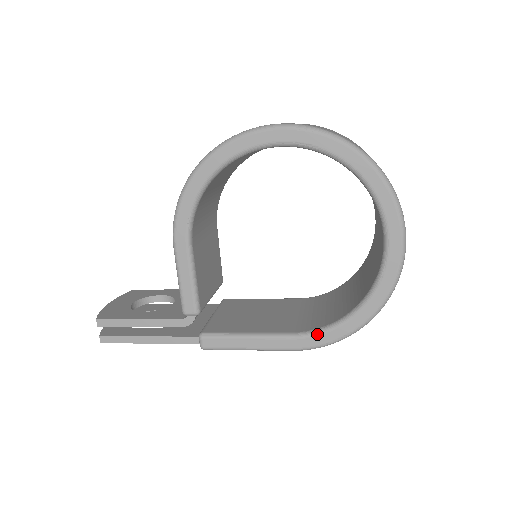
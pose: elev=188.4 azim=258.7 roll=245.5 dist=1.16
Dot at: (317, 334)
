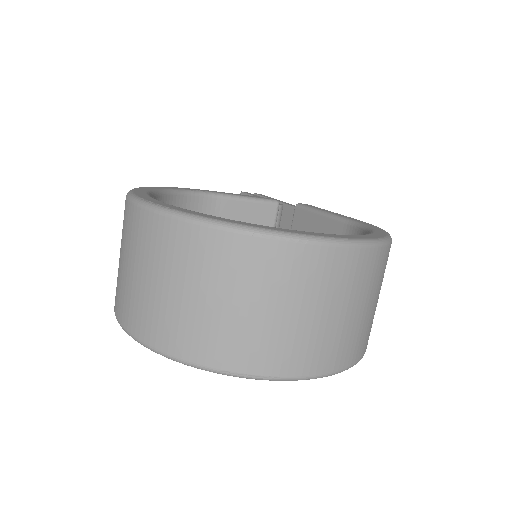
Dot at: occluded
